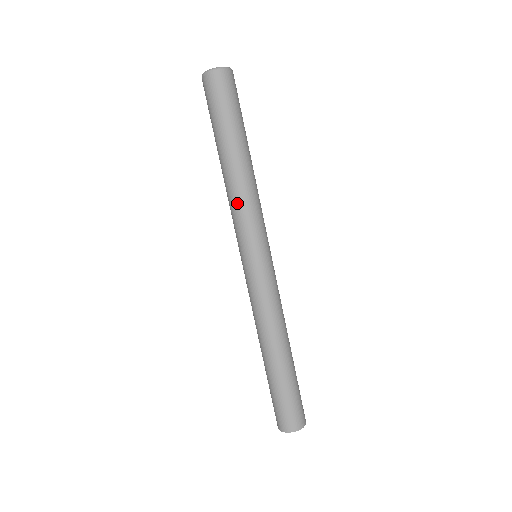
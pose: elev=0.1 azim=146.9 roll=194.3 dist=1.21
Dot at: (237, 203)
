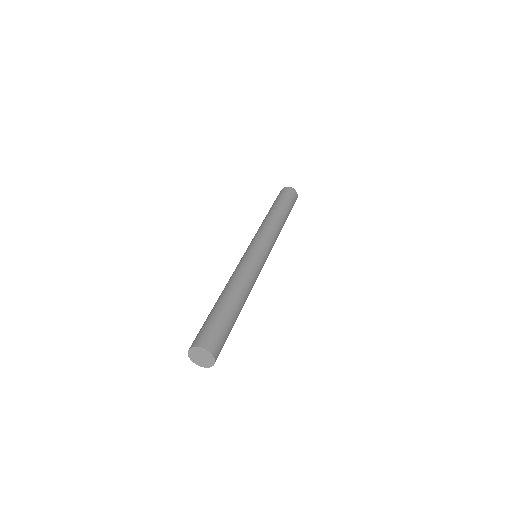
Dot at: (265, 225)
